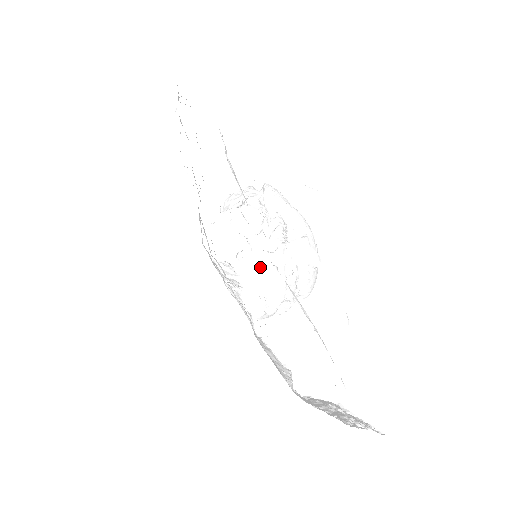
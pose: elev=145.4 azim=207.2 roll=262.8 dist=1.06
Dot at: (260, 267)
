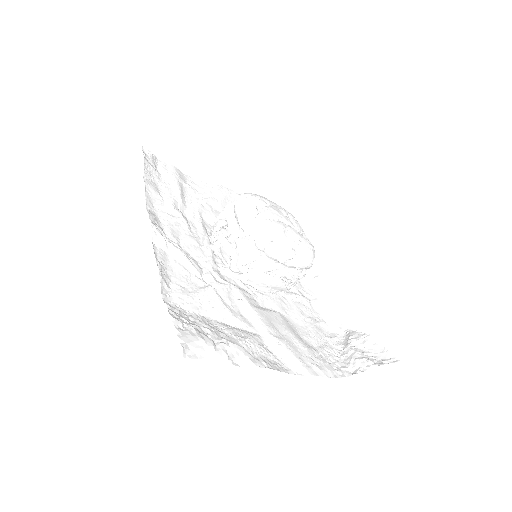
Dot at: (249, 280)
